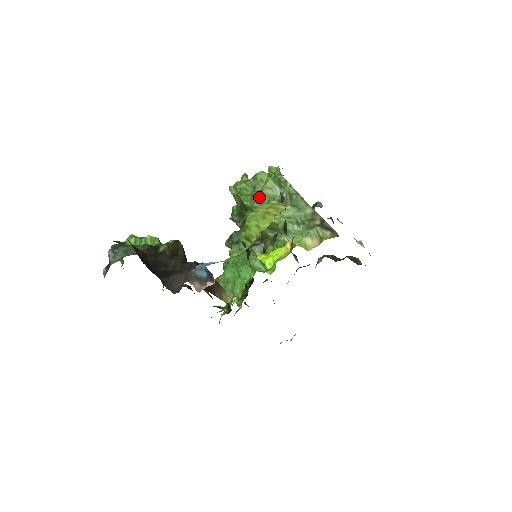
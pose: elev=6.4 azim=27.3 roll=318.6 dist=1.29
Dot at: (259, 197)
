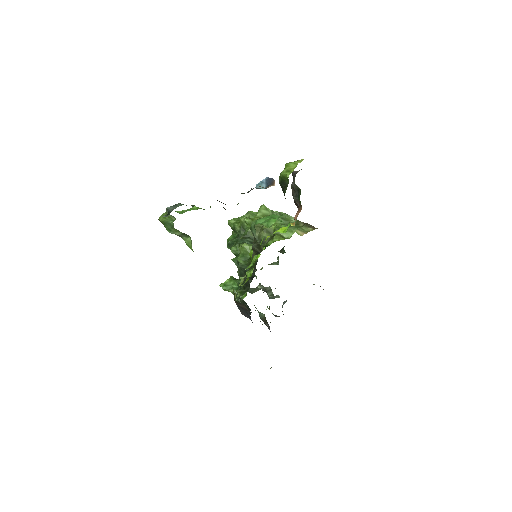
Dot at: (257, 215)
